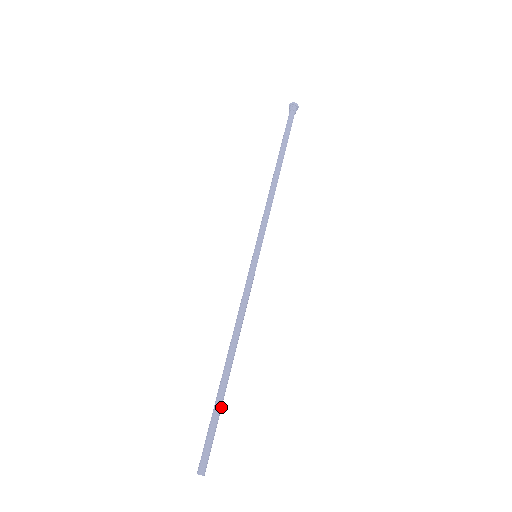
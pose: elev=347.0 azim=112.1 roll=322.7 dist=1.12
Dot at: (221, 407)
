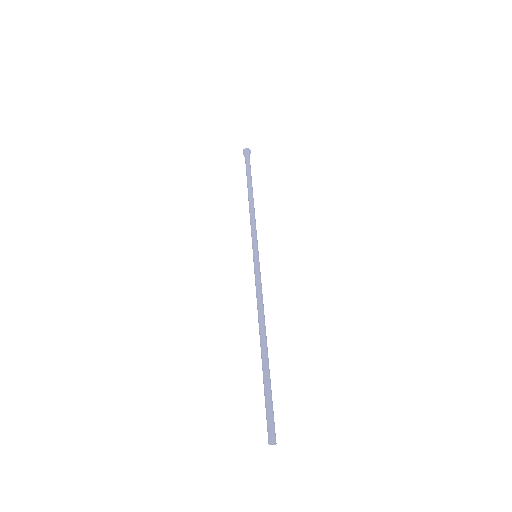
Dot at: (269, 379)
